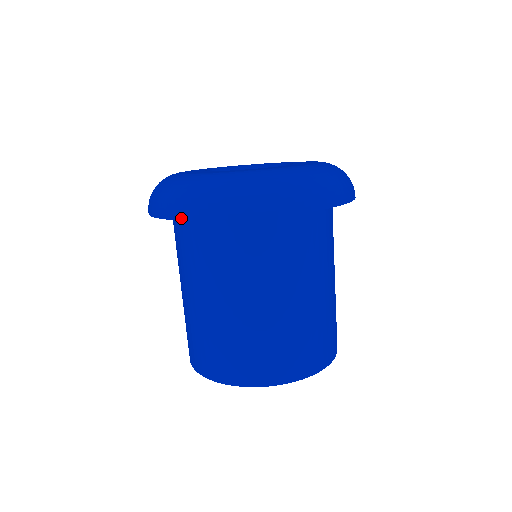
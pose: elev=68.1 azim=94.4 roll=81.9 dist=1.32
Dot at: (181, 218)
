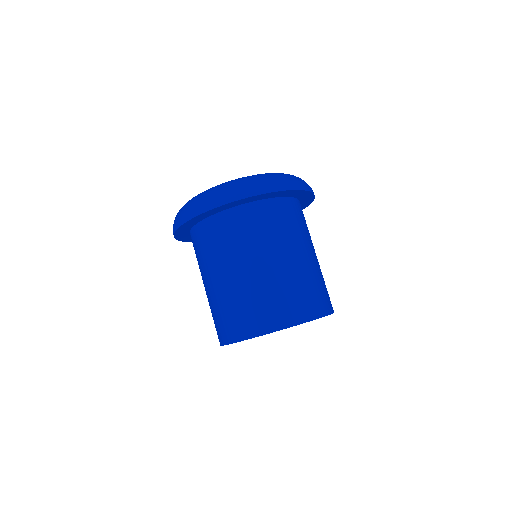
Dot at: (196, 215)
